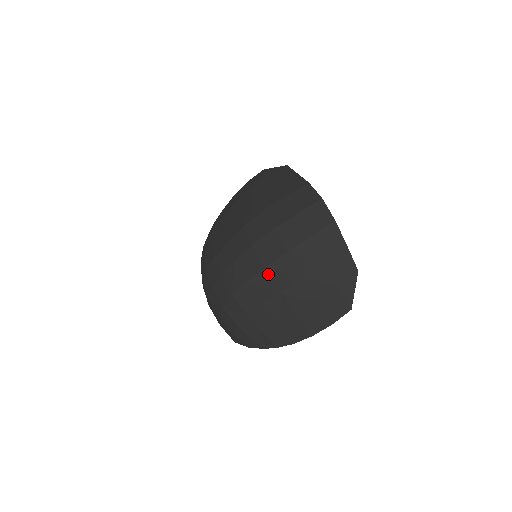
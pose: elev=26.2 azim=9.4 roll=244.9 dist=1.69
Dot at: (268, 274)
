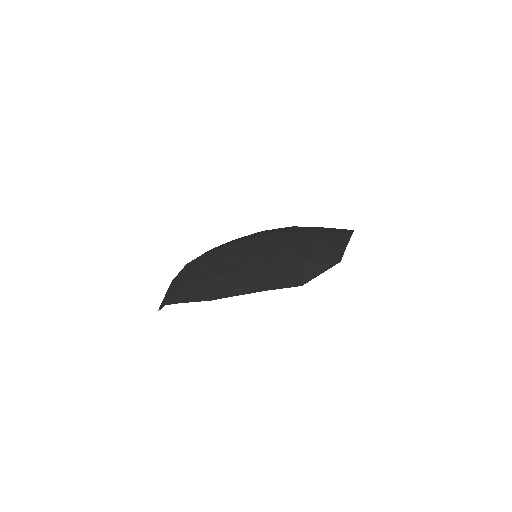
Dot at: (254, 240)
